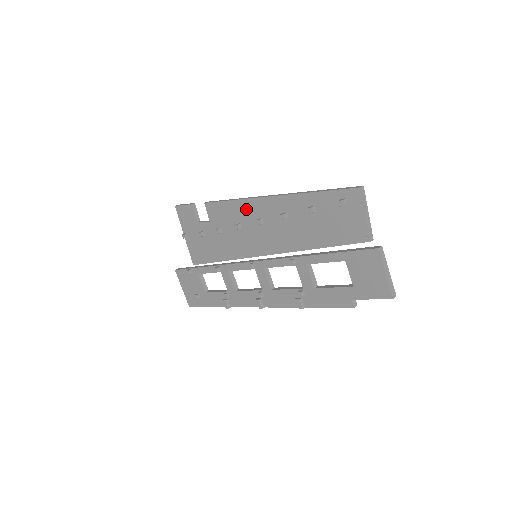
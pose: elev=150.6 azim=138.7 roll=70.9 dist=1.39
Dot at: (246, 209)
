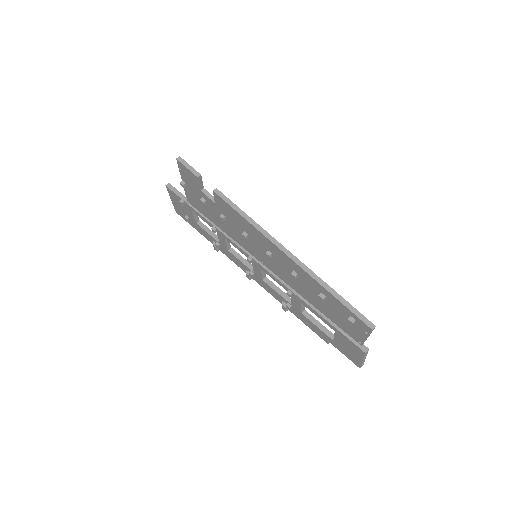
Dot at: (258, 236)
